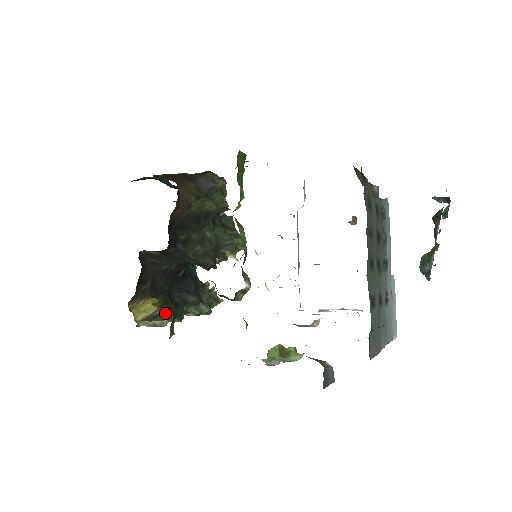
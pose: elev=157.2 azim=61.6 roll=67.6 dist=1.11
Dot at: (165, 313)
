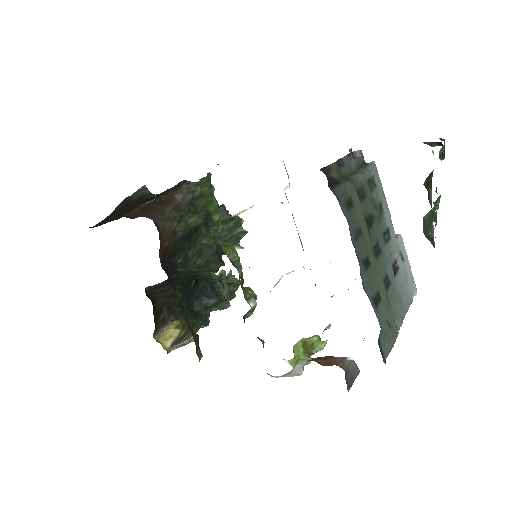
Dot at: (190, 331)
